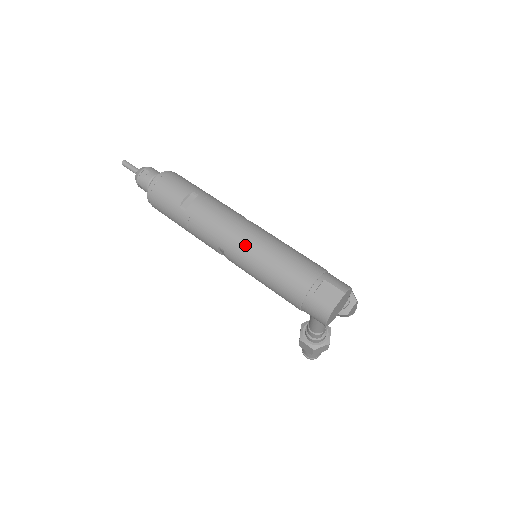
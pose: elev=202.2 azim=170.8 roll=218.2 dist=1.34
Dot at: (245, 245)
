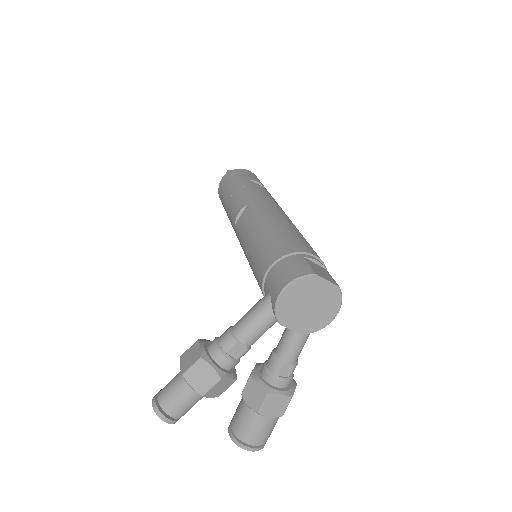
Dot at: (277, 211)
